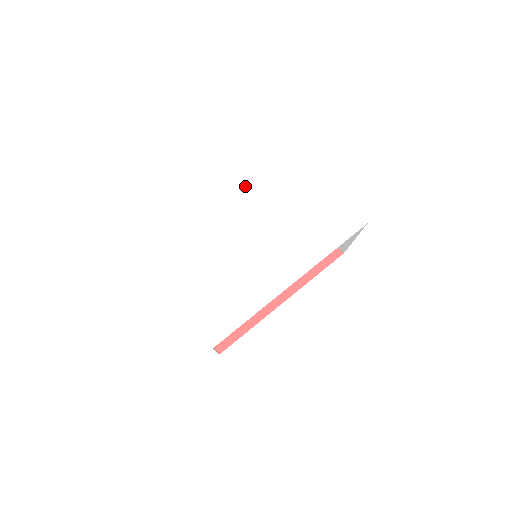
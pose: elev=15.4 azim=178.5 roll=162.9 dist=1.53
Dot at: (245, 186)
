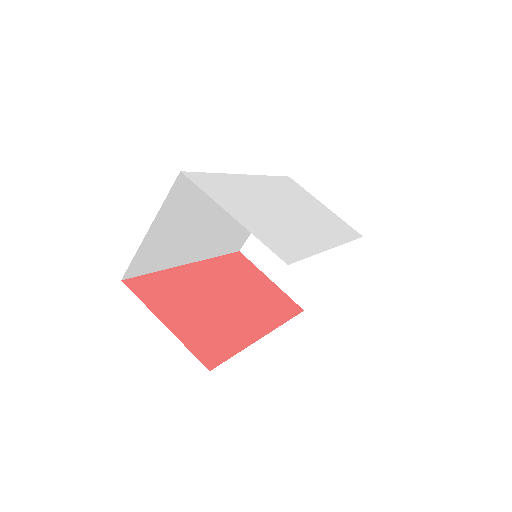
Dot at: (260, 176)
